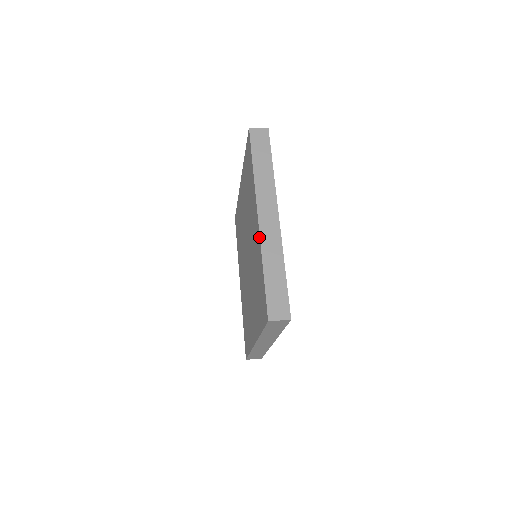
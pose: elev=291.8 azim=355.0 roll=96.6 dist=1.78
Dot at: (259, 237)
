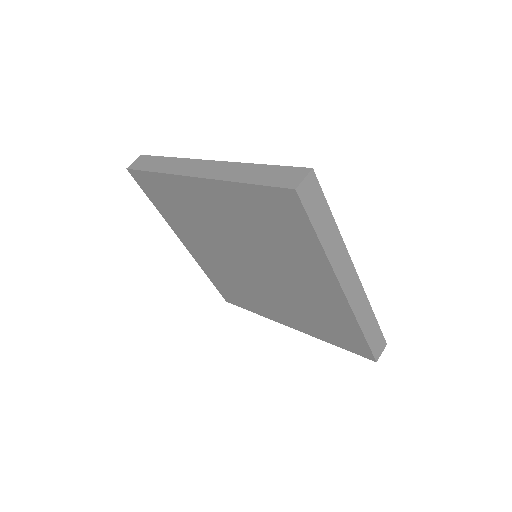
Dot at: (212, 181)
